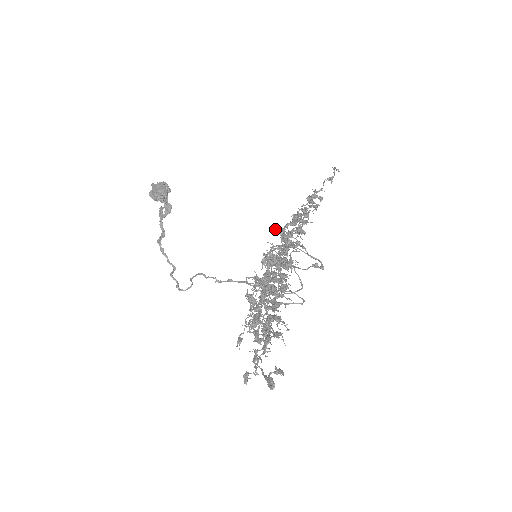
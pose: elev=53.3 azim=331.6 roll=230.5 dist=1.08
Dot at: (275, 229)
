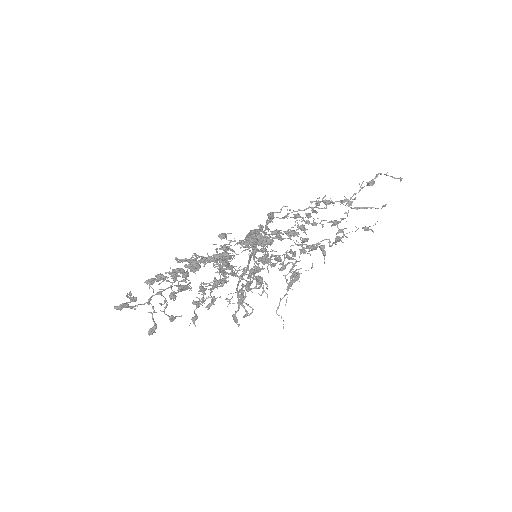
Dot at: occluded
